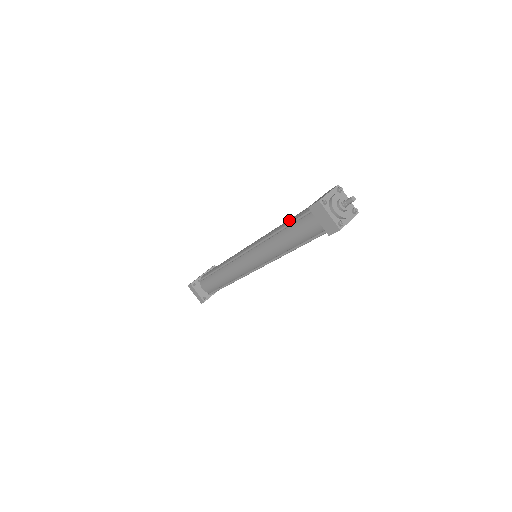
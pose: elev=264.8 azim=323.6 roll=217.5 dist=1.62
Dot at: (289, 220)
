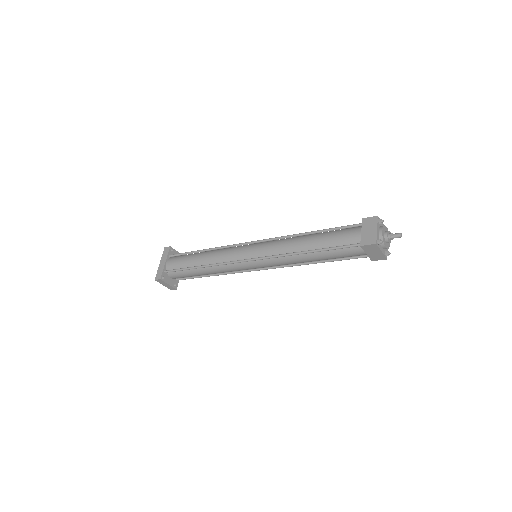
Dot at: (320, 242)
